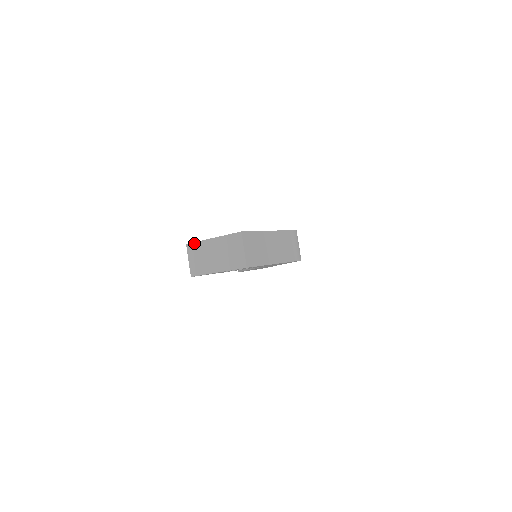
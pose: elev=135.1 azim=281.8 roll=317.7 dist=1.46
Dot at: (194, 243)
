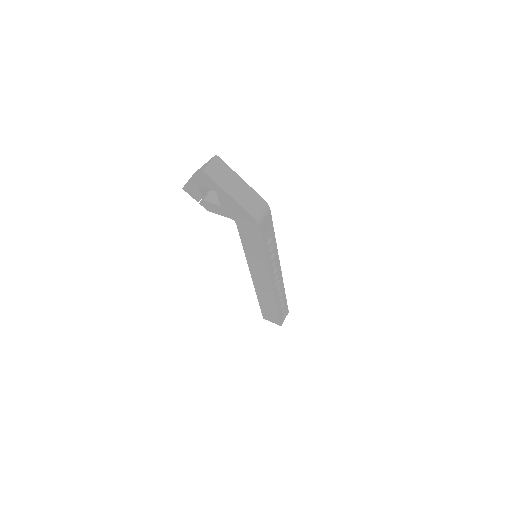
Dot at: (197, 170)
